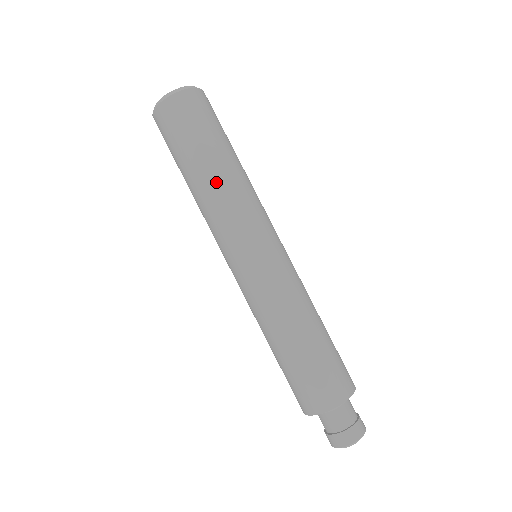
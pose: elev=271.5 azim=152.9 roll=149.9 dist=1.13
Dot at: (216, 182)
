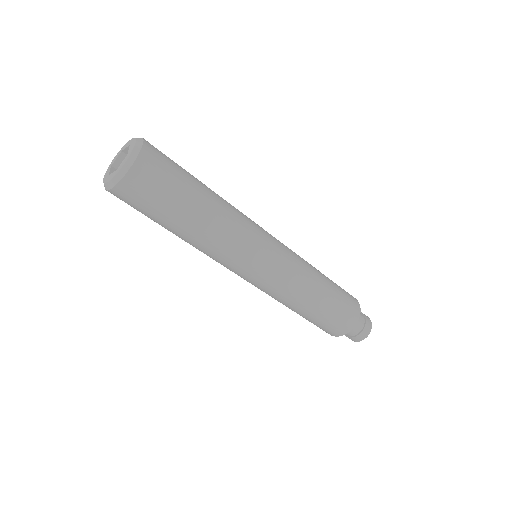
Dot at: (185, 241)
